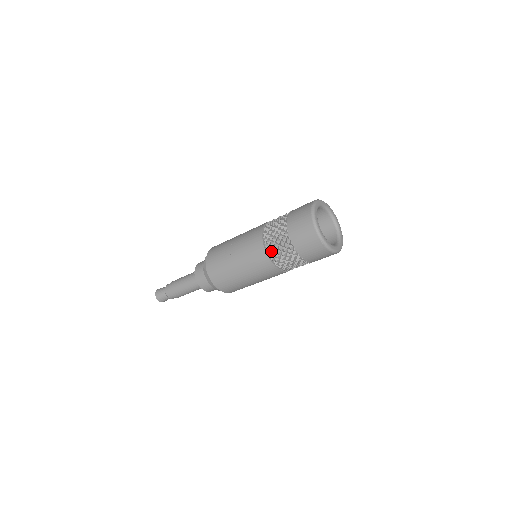
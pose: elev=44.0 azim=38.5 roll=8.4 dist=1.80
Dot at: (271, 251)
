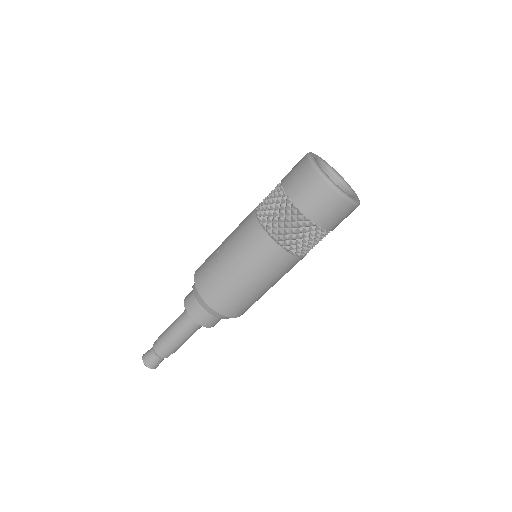
Dot at: (266, 221)
